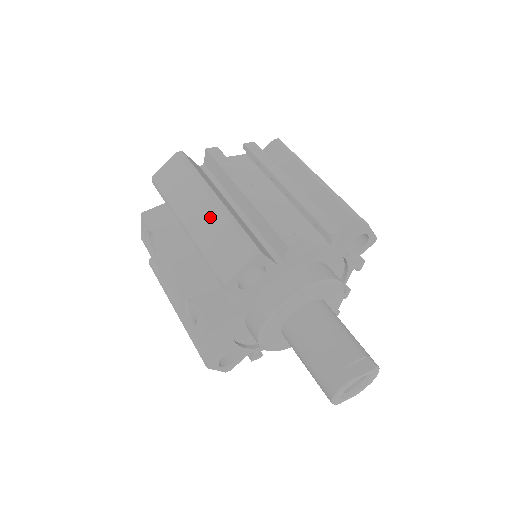
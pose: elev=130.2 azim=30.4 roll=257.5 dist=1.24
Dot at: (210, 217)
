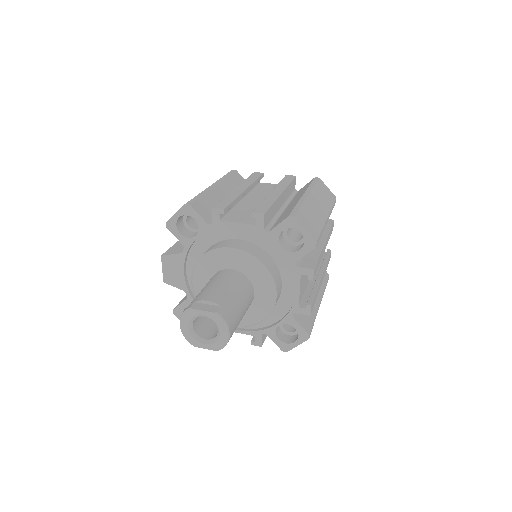
Dot at: occluded
